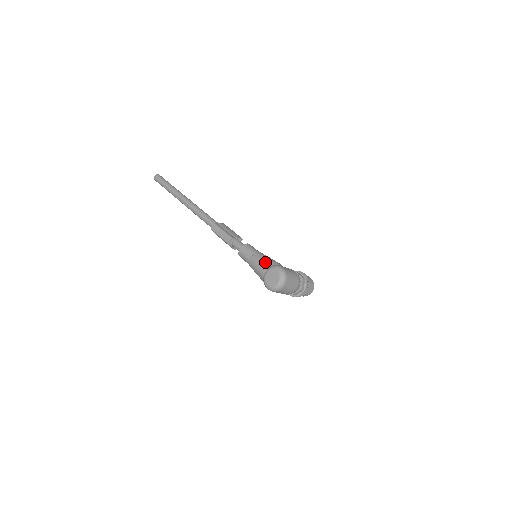
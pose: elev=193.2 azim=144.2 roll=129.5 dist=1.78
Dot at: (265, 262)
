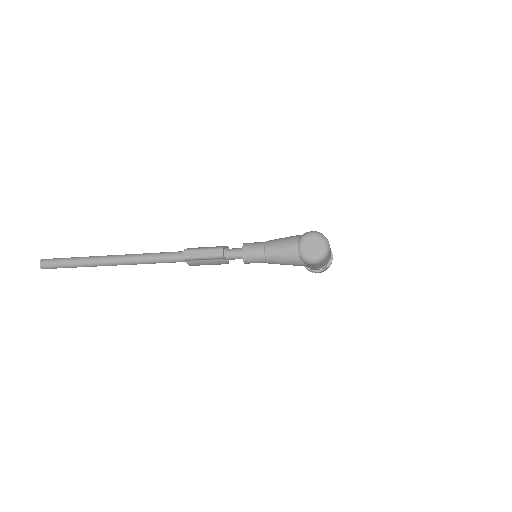
Dot at: (288, 240)
